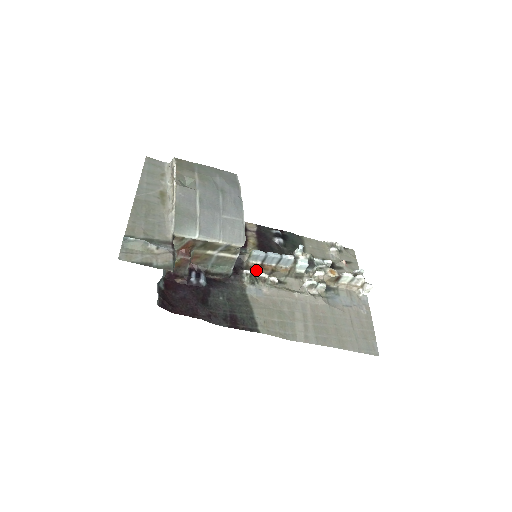
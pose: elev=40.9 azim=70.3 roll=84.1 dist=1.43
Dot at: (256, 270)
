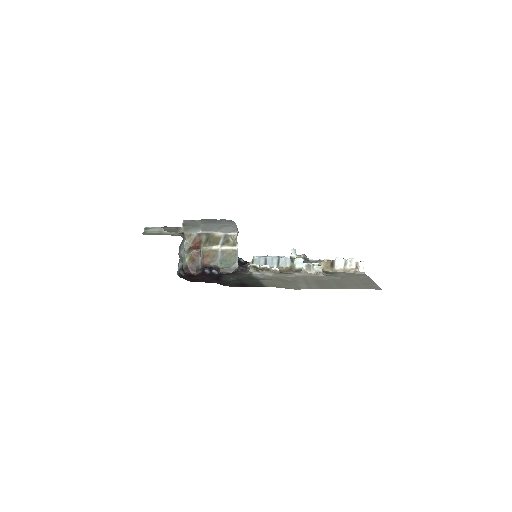
Dot at: occluded
